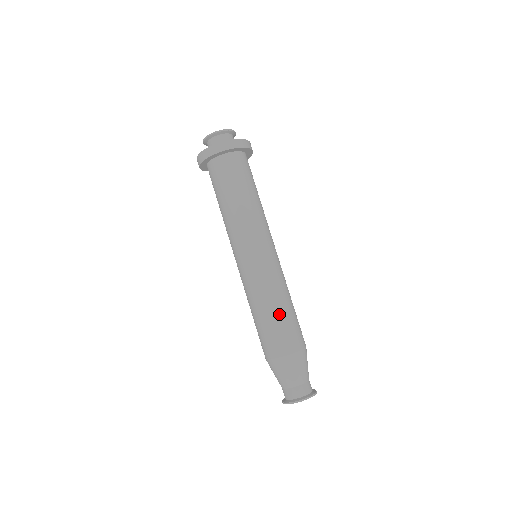
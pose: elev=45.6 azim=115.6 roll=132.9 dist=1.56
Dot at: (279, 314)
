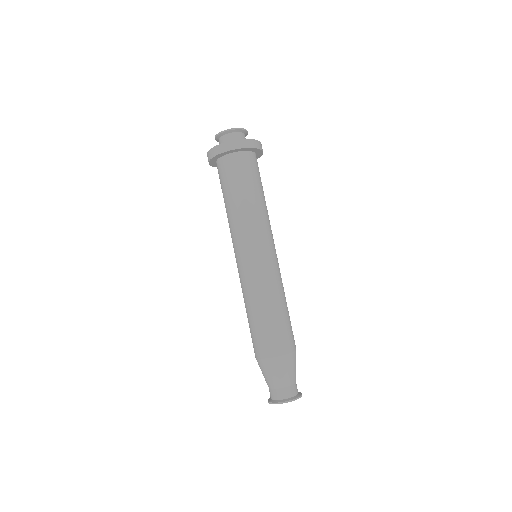
Dot at: (277, 315)
